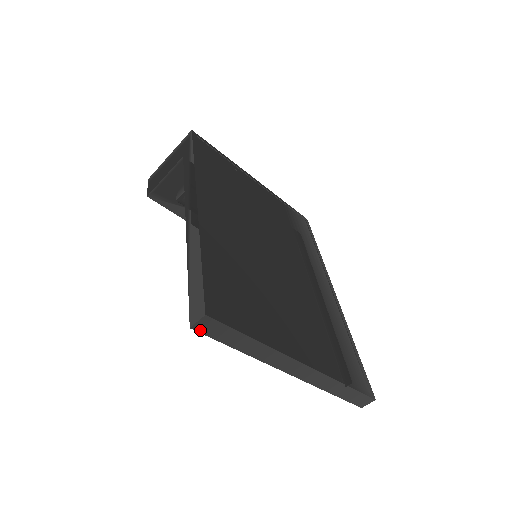
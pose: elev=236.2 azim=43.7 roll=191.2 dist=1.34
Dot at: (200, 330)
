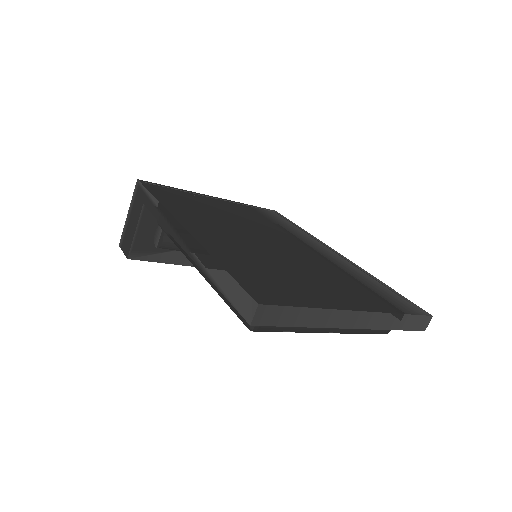
Dot at: (260, 323)
